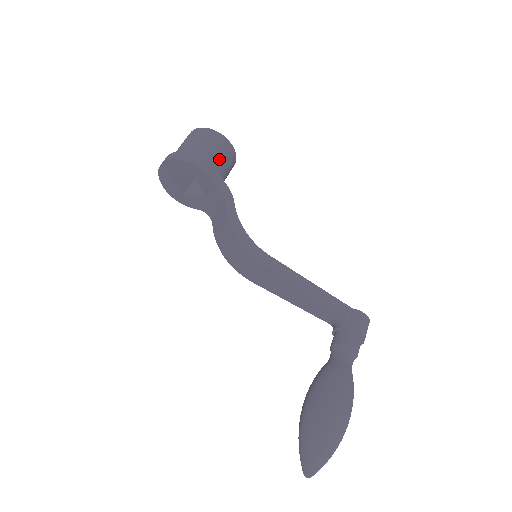
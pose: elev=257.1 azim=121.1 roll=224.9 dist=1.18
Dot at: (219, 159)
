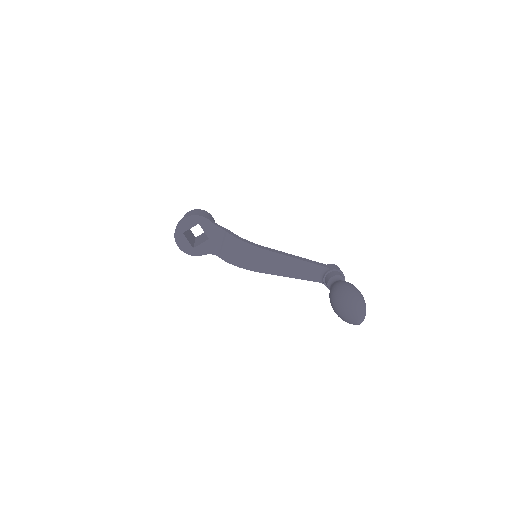
Dot at: occluded
